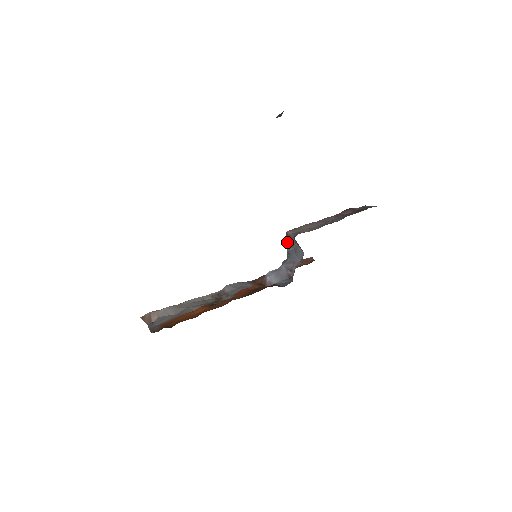
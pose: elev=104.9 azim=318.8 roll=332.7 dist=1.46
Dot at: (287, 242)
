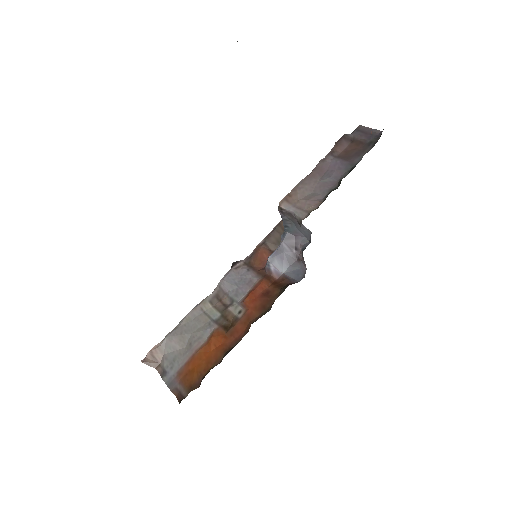
Dot at: (282, 215)
